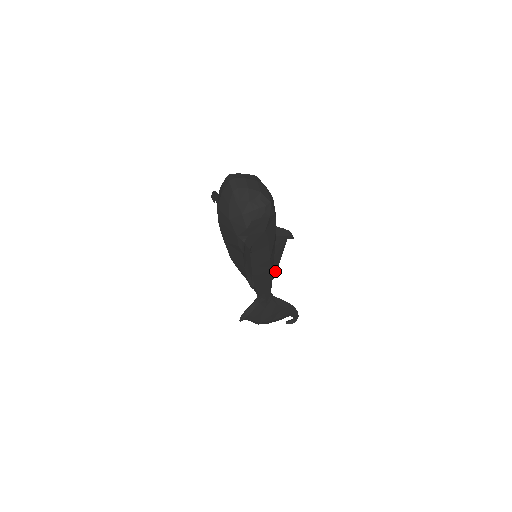
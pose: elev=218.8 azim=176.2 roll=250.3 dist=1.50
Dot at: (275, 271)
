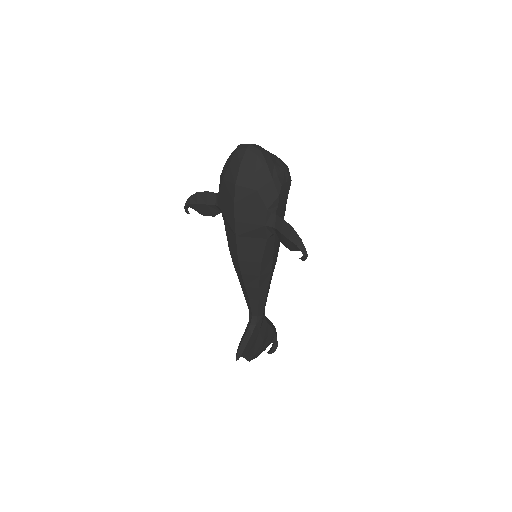
Dot at: occluded
